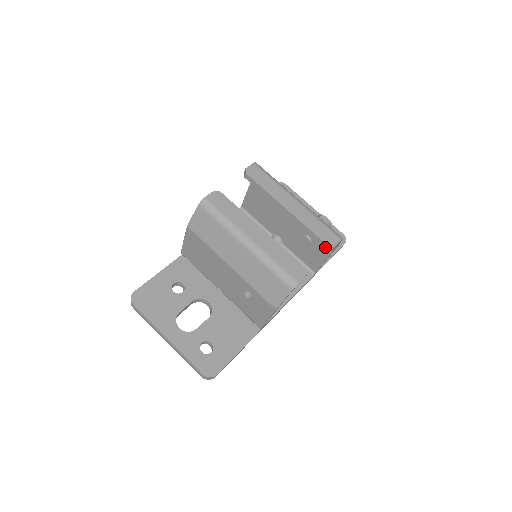
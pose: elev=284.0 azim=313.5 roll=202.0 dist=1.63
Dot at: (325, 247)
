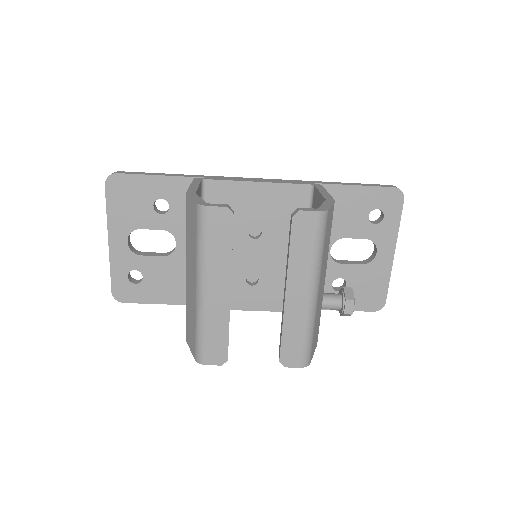
Dot at: (279, 356)
